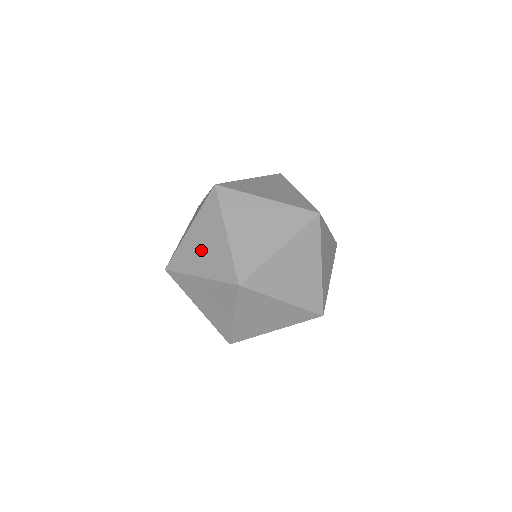
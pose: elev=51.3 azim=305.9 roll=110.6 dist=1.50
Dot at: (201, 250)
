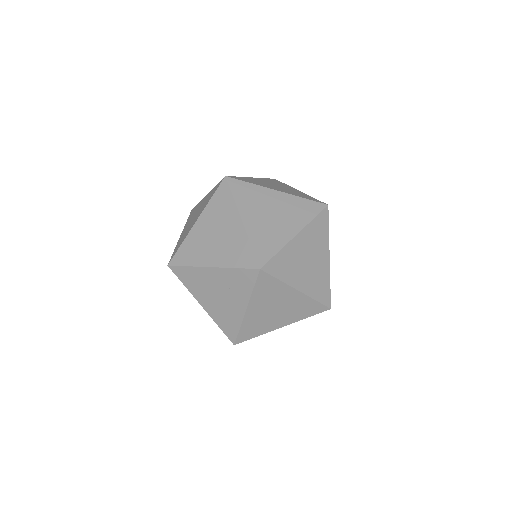
Dot at: (212, 240)
